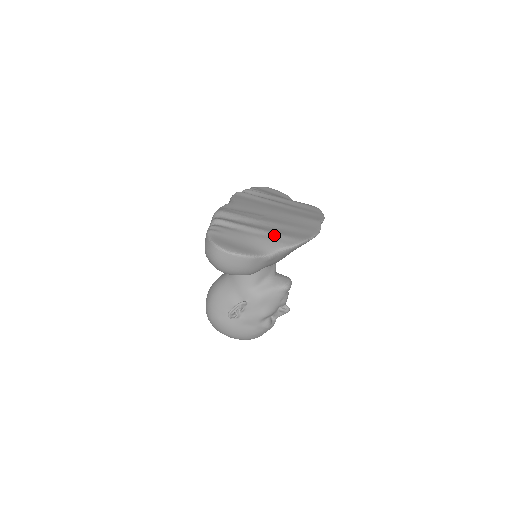
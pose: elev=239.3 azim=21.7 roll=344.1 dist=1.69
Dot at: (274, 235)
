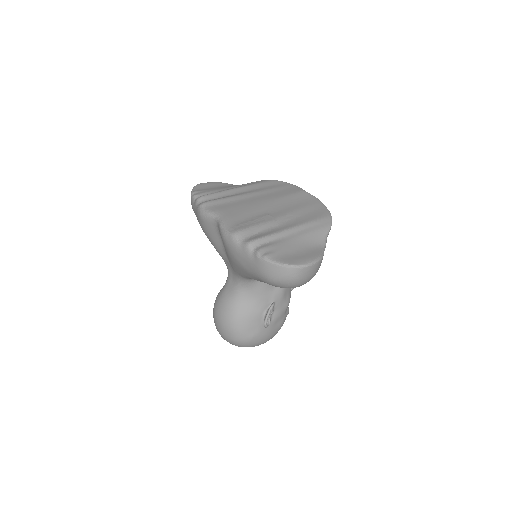
Dot at: (309, 225)
